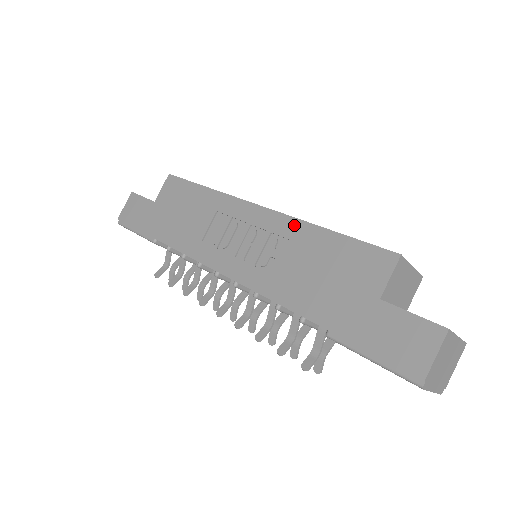
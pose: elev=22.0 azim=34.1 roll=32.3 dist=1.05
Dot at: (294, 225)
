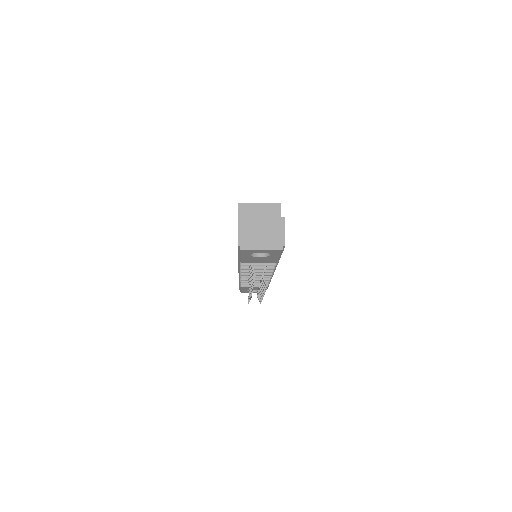
Dot at: occluded
